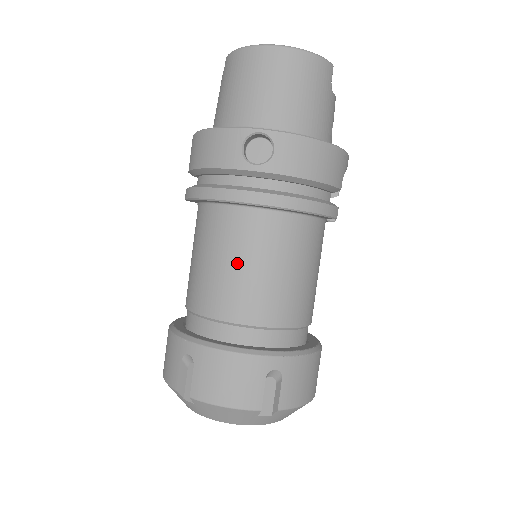
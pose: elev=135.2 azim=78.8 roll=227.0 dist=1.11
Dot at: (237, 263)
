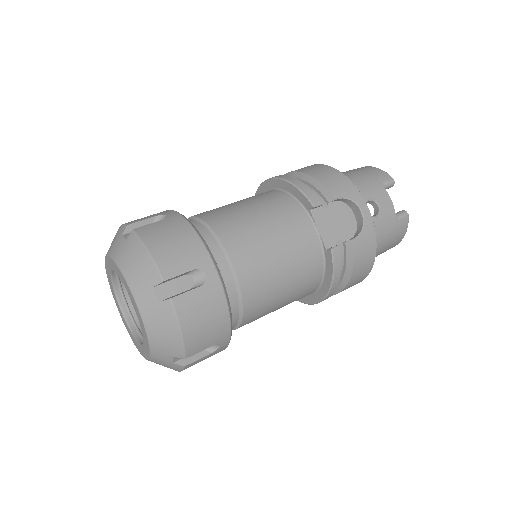
Dot at: occluded
